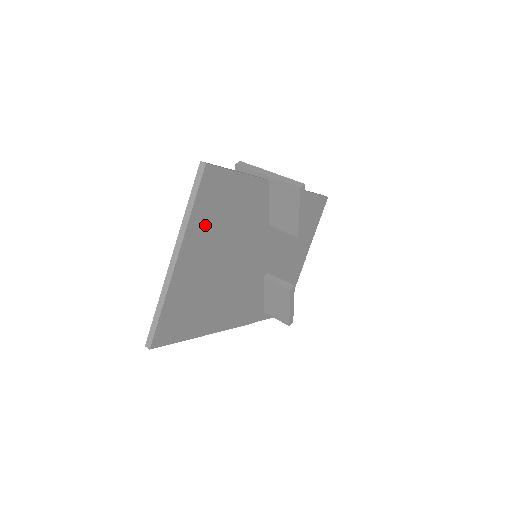
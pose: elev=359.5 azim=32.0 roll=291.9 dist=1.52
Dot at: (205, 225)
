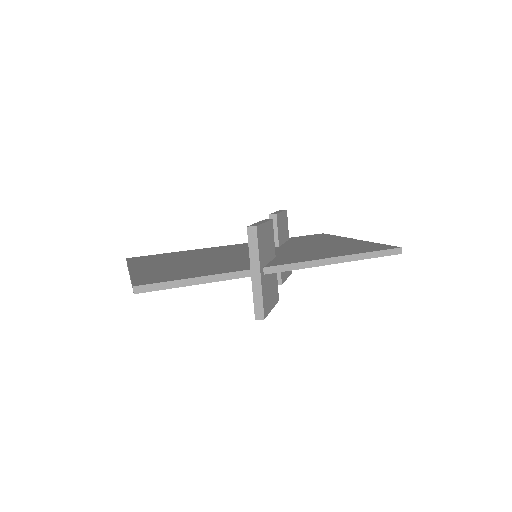
Dot at: occluded
